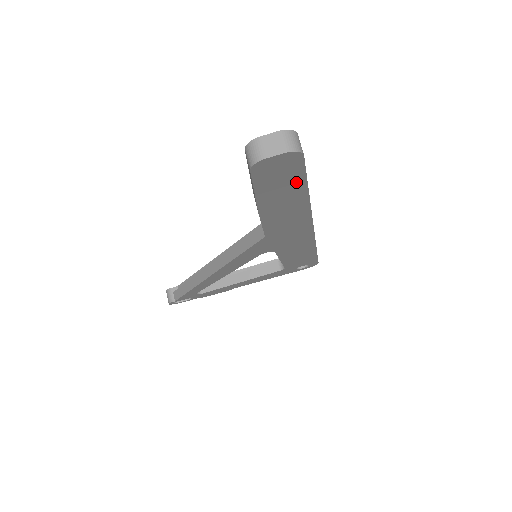
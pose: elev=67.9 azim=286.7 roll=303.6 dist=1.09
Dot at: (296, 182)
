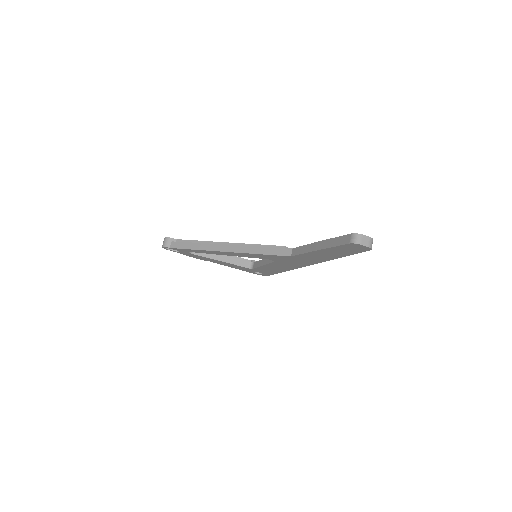
Dot at: (349, 253)
